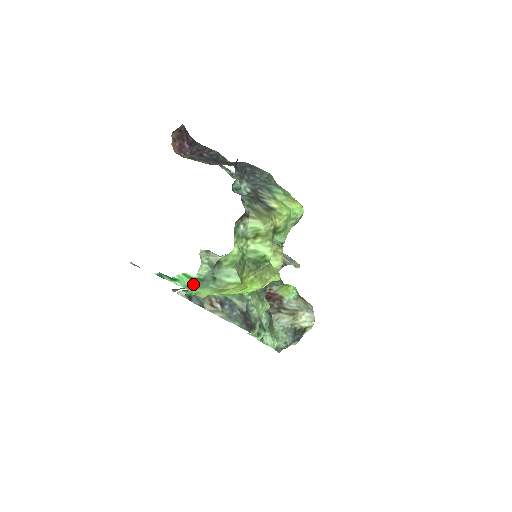
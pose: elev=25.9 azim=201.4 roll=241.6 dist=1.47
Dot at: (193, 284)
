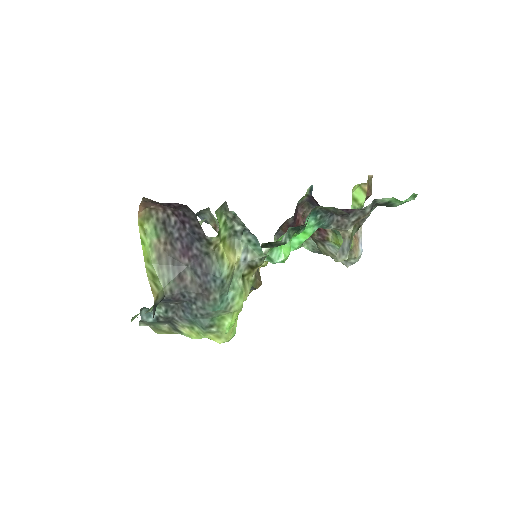
Dot at: occluded
